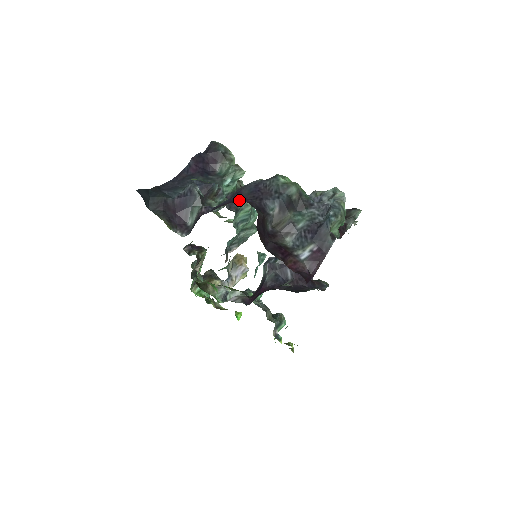
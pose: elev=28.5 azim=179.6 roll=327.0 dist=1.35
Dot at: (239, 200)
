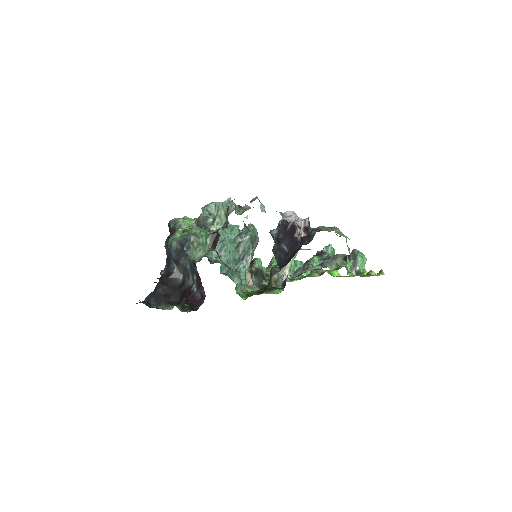
Dot at: occluded
